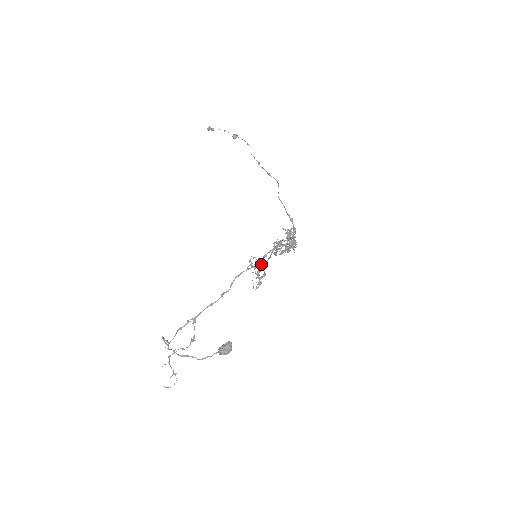
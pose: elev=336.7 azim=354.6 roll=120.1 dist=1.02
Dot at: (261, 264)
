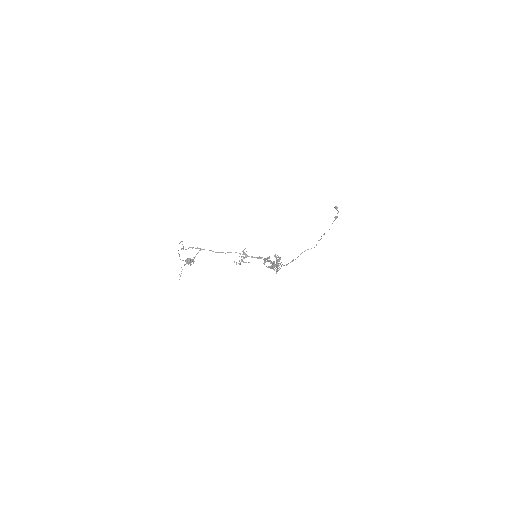
Dot at: (248, 256)
